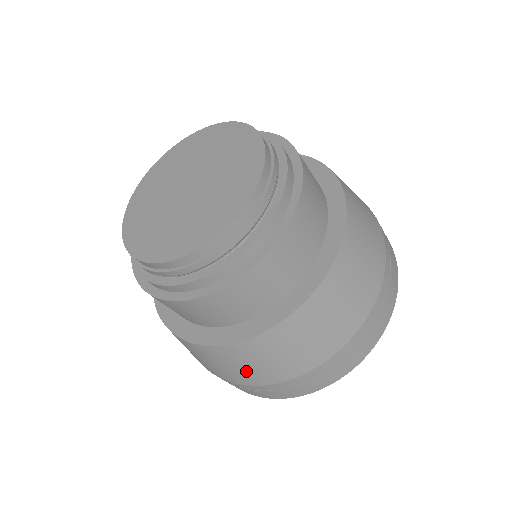
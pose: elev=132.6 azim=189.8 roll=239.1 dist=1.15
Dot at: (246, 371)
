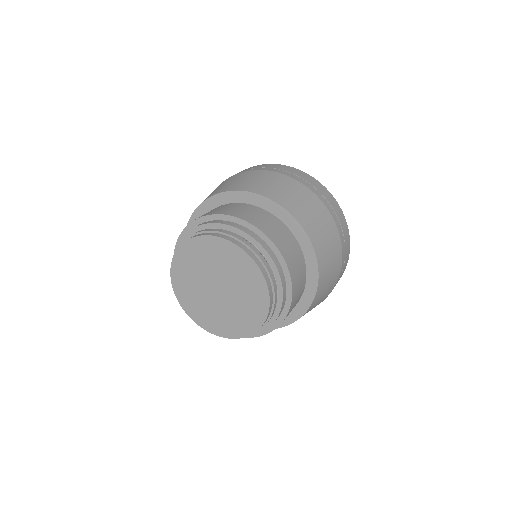
Dot at: occluded
